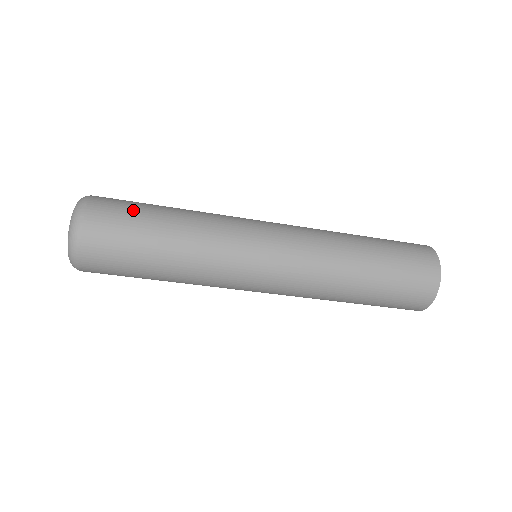
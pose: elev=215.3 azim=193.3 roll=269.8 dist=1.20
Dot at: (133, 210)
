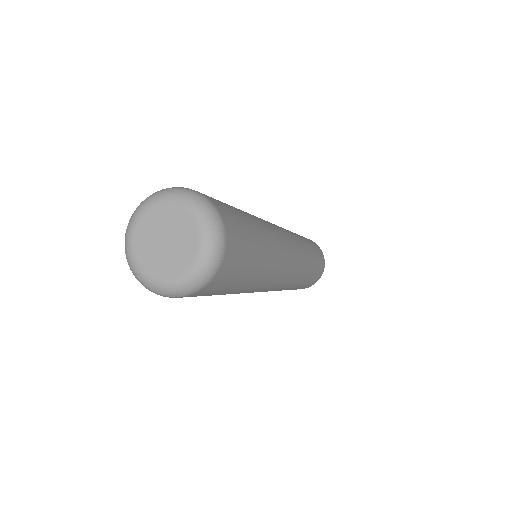
Dot at: (241, 219)
